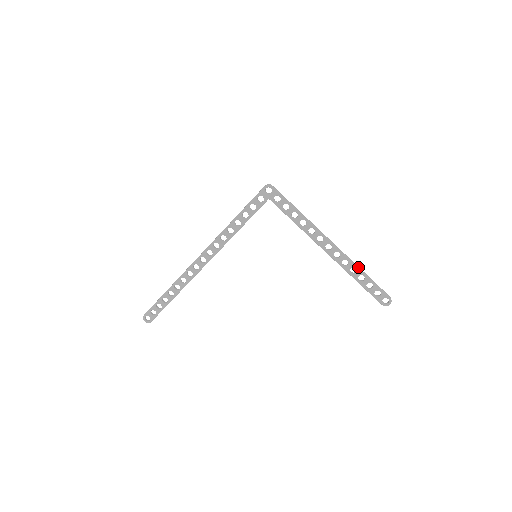
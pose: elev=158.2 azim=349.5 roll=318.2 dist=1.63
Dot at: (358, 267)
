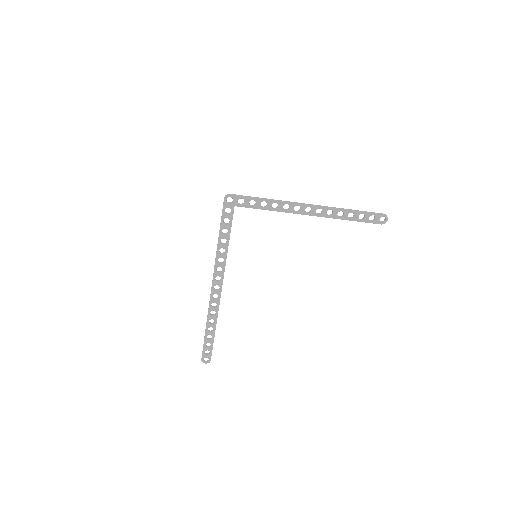
Dot at: (342, 209)
